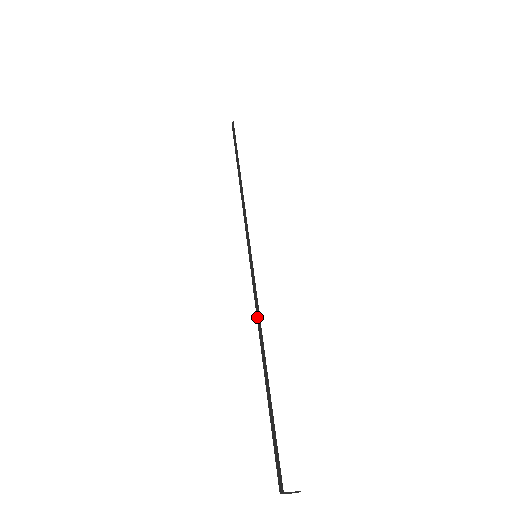
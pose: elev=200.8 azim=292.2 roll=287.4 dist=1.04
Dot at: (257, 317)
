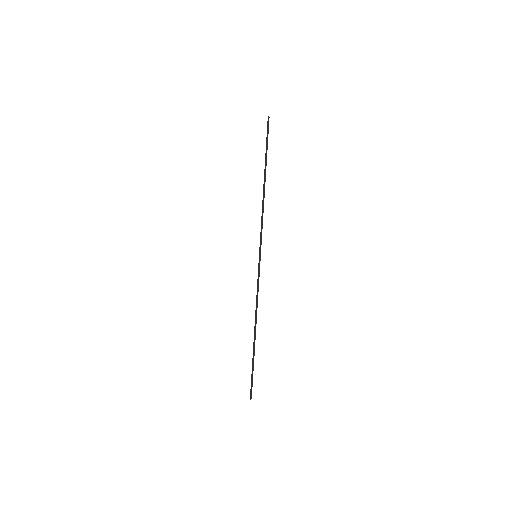
Dot at: occluded
